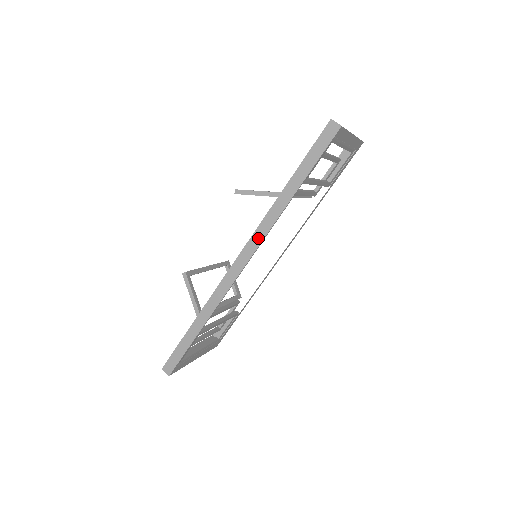
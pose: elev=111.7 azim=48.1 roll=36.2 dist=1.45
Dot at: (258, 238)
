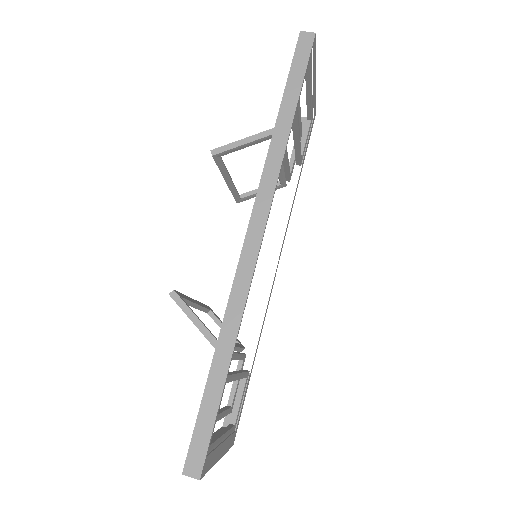
Dot at: (267, 191)
